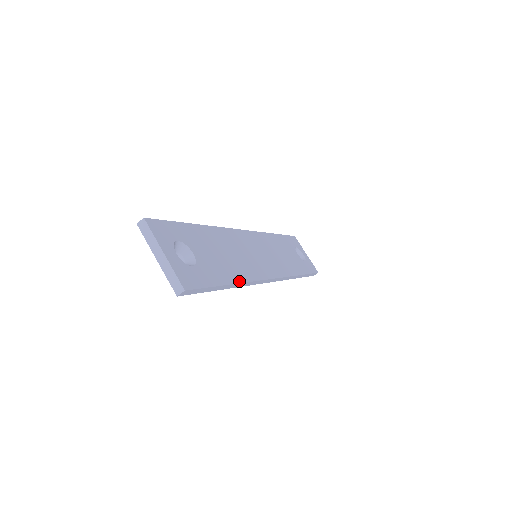
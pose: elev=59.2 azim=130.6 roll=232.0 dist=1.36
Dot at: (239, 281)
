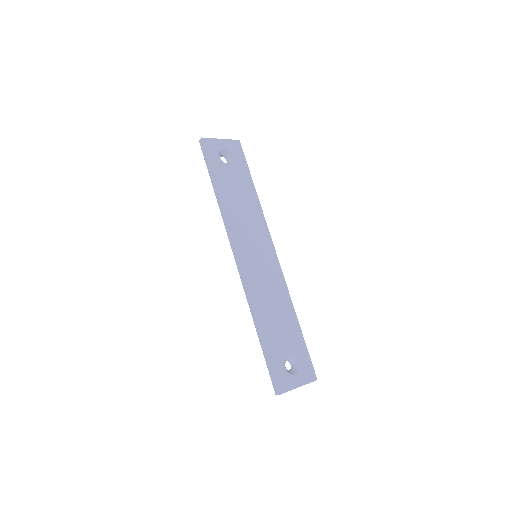
Dot at: (294, 312)
